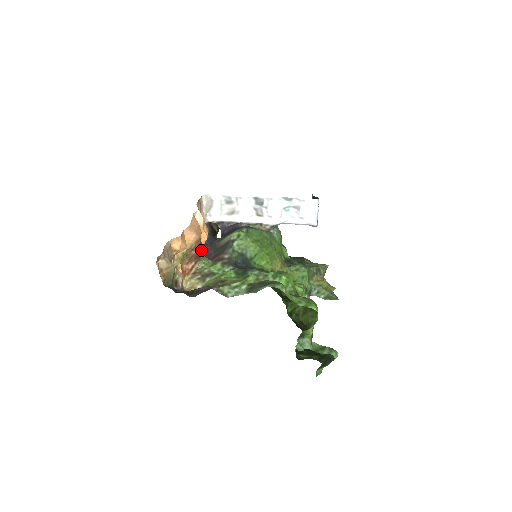
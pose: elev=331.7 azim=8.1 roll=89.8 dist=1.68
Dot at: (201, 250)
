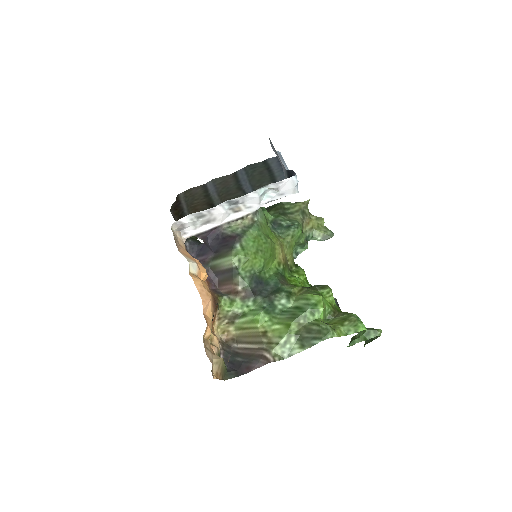
Dot at: (215, 298)
